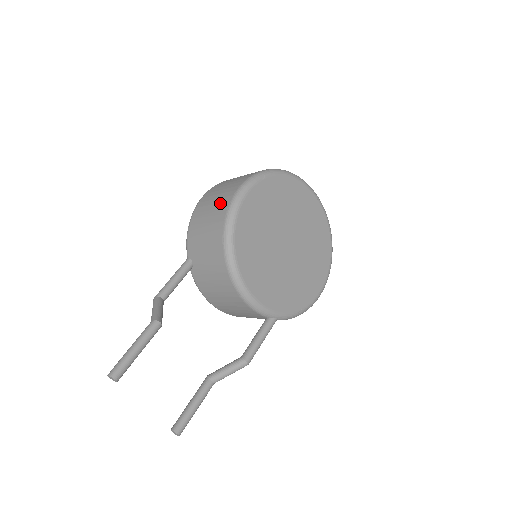
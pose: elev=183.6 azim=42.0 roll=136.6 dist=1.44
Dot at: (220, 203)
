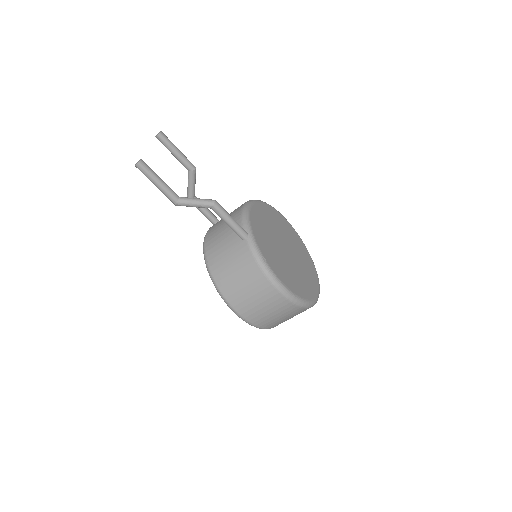
Dot at: occluded
